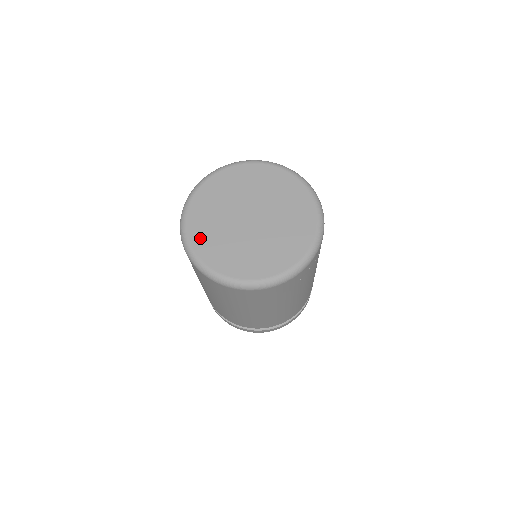
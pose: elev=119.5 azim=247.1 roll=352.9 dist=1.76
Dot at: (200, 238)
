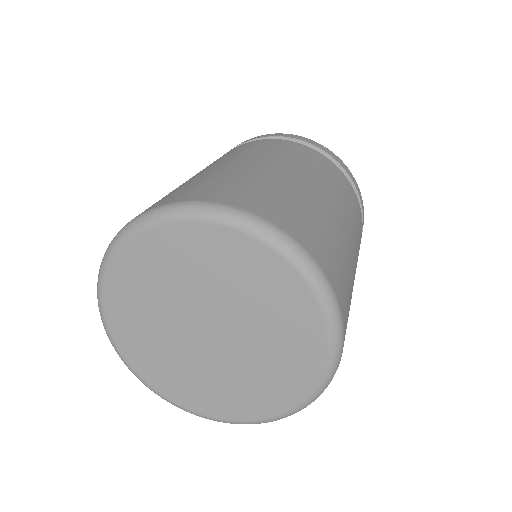
Dot at: (130, 344)
